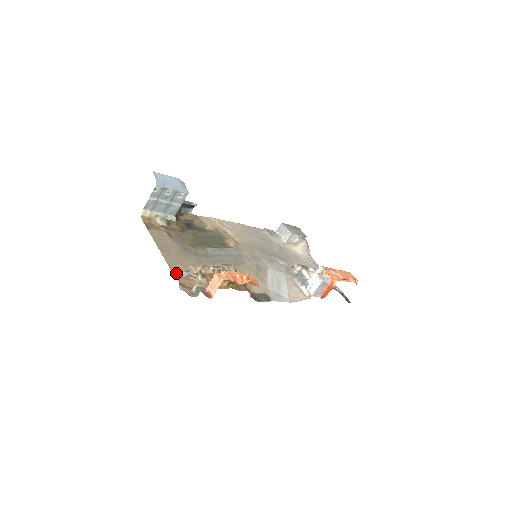
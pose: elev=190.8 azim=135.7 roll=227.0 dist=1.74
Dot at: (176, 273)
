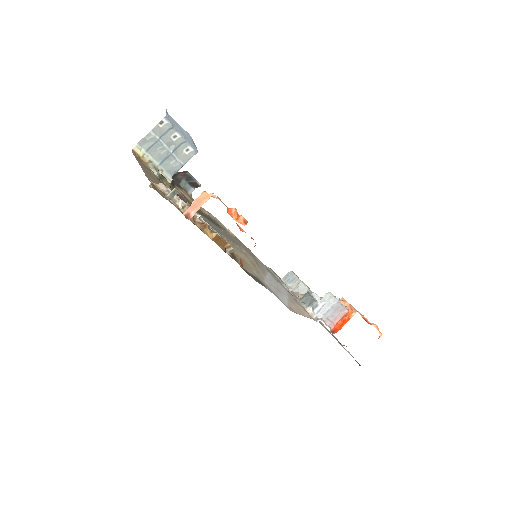
Dot at: occluded
